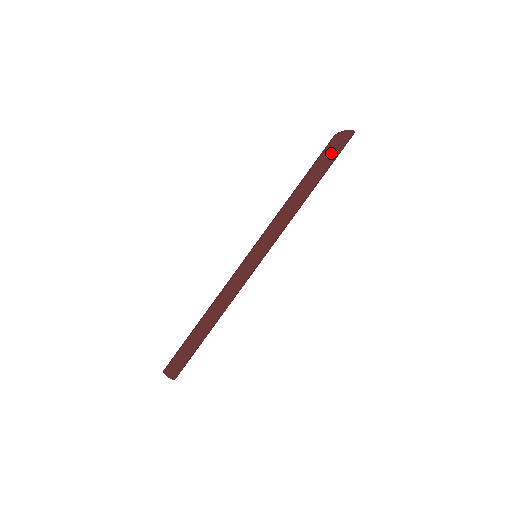
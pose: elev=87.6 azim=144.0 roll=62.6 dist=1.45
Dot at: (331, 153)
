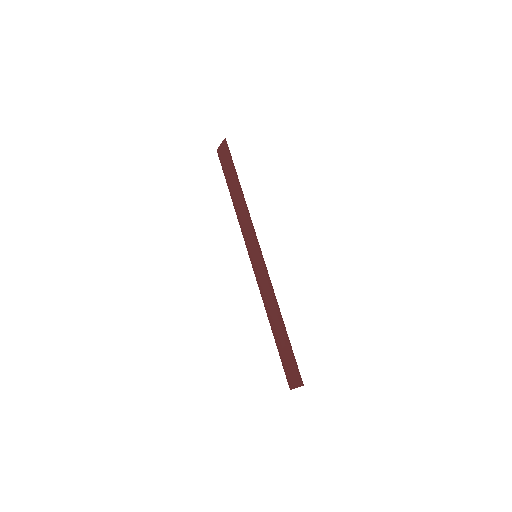
Dot at: (231, 158)
